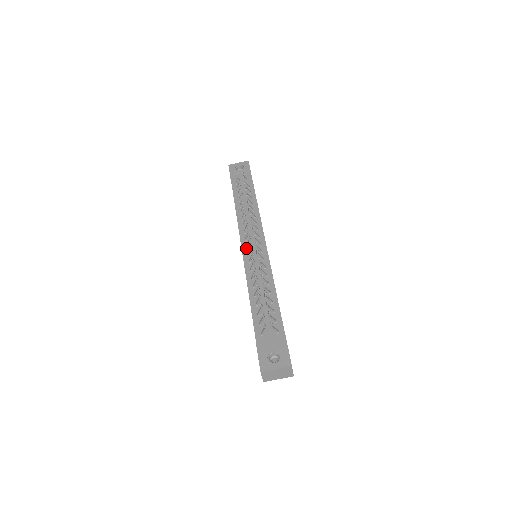
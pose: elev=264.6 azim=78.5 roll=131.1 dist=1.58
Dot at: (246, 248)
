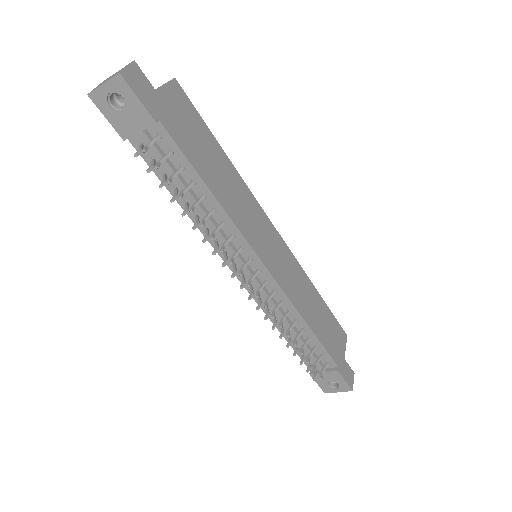
Dot at: occluded
